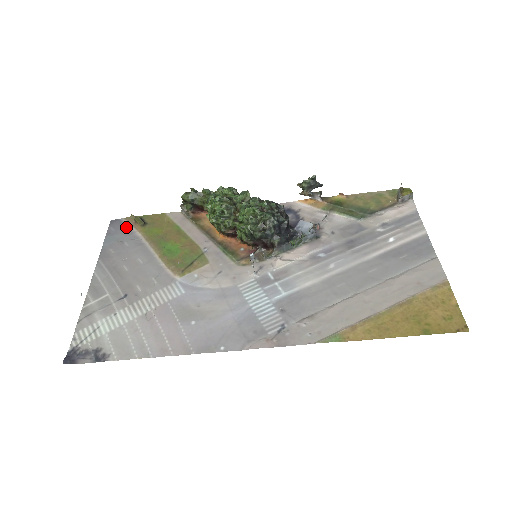
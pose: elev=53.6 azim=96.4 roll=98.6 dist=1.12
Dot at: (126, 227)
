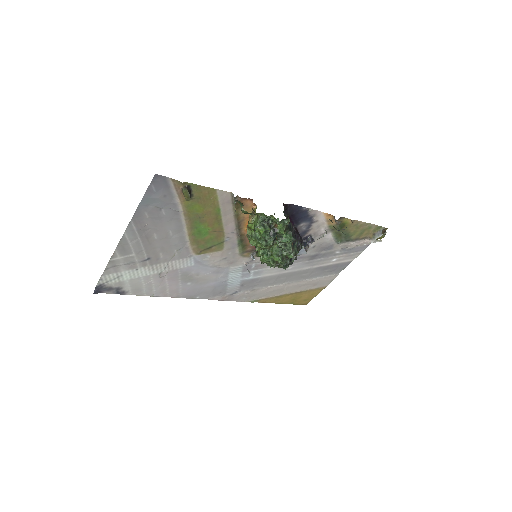
Dot at: (170, 191)
